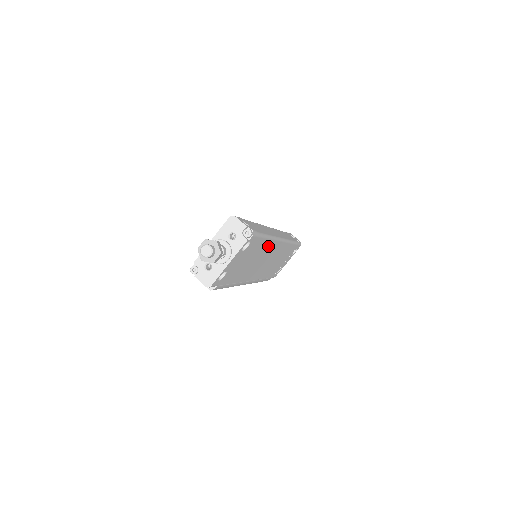
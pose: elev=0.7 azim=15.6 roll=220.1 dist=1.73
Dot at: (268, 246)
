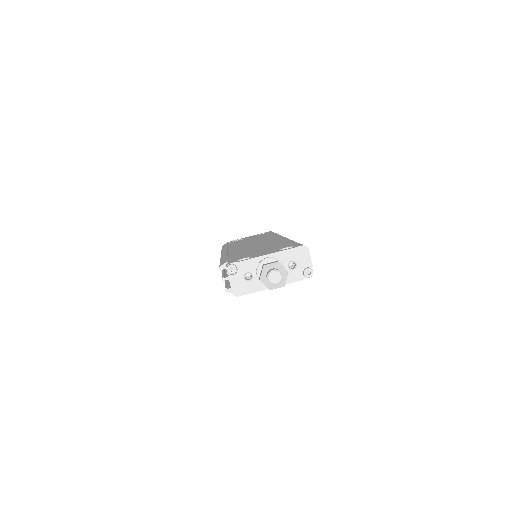
Dot at: occluded
